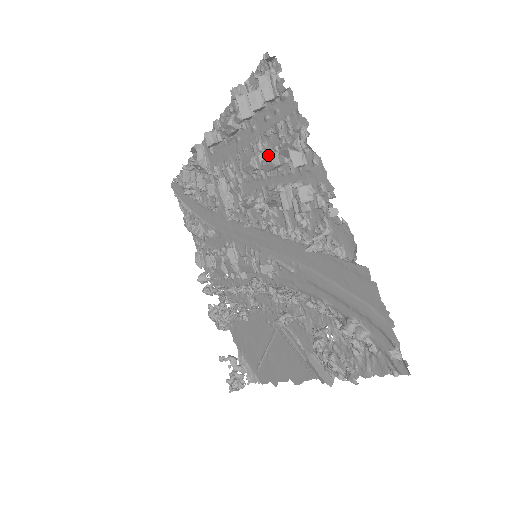
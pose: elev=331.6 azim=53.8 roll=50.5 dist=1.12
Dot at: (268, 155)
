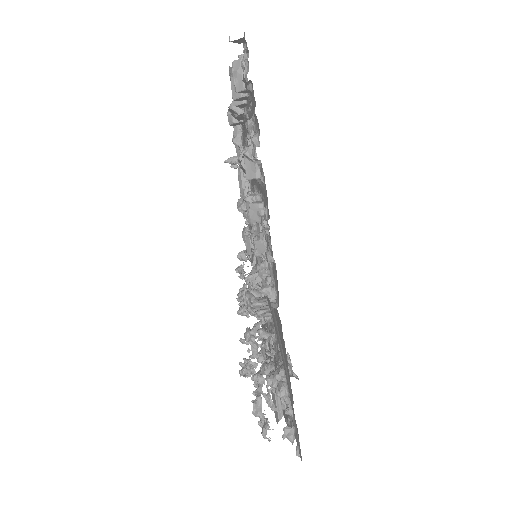
Dot at: occluded
